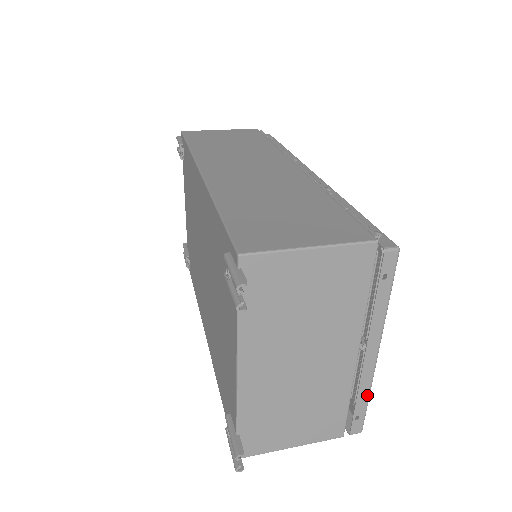
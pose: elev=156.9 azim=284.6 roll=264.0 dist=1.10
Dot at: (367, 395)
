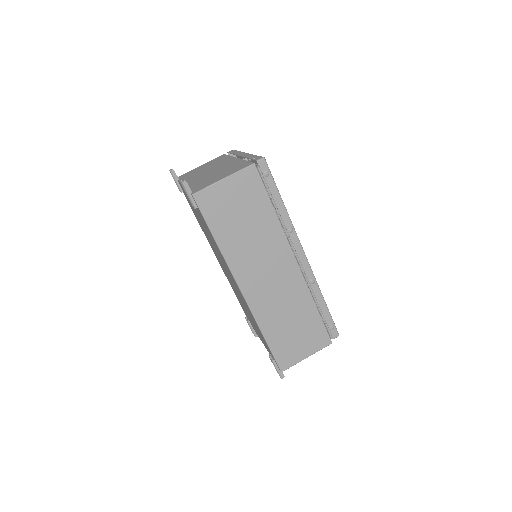
Dot at: occluded
